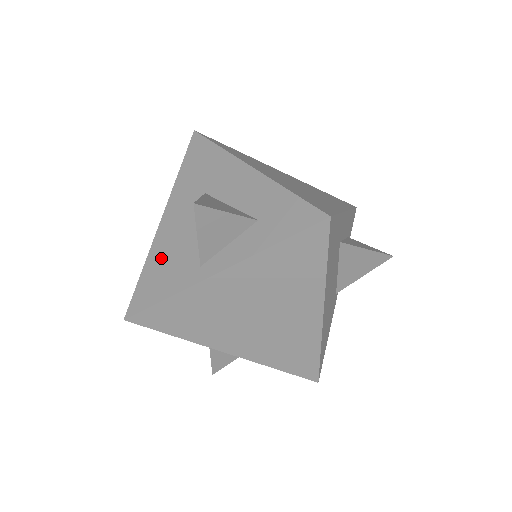
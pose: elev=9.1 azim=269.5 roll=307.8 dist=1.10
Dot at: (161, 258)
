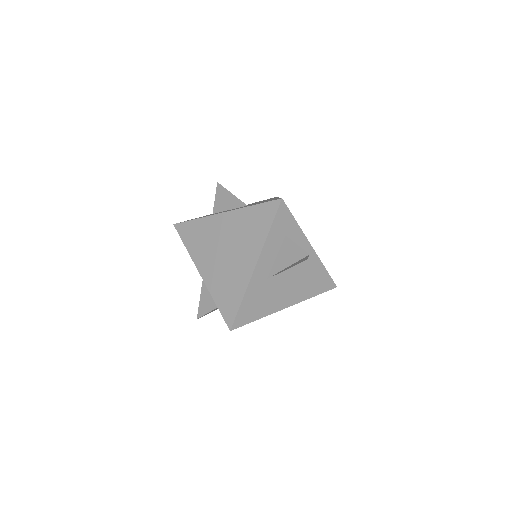
Dot at: occluded
